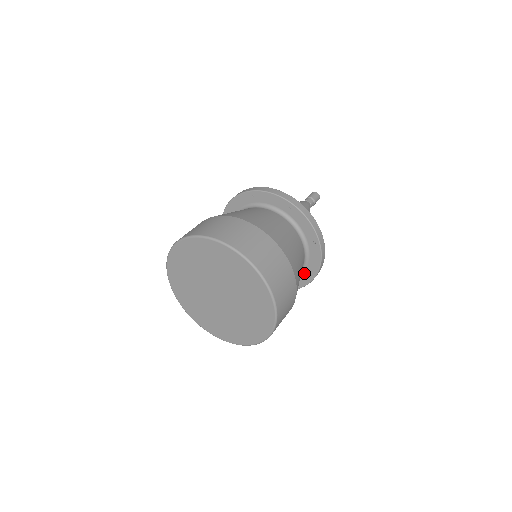
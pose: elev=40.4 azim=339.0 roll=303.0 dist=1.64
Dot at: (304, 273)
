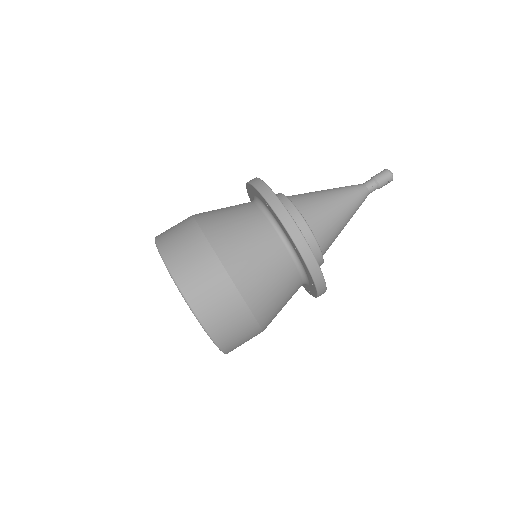
Dot at: (305, 285)
